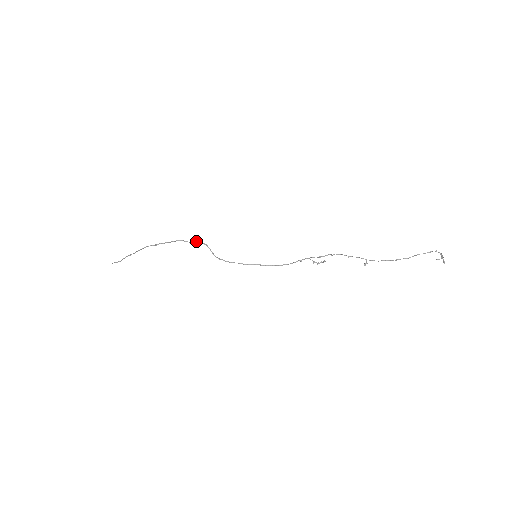
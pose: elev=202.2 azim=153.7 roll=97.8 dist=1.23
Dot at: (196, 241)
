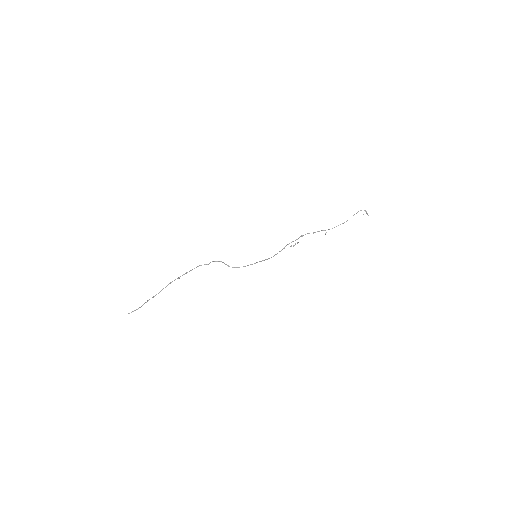
Dot at: (213, 261)
